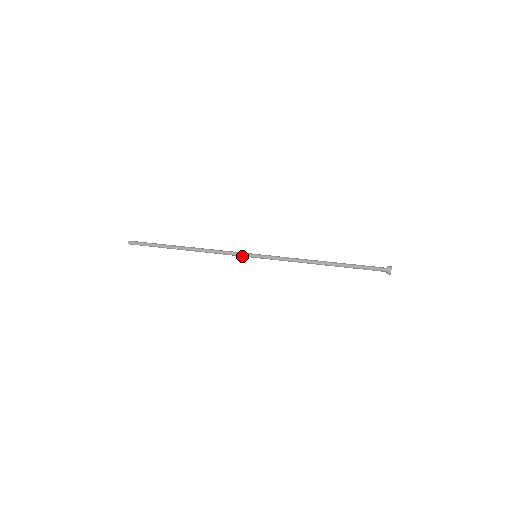
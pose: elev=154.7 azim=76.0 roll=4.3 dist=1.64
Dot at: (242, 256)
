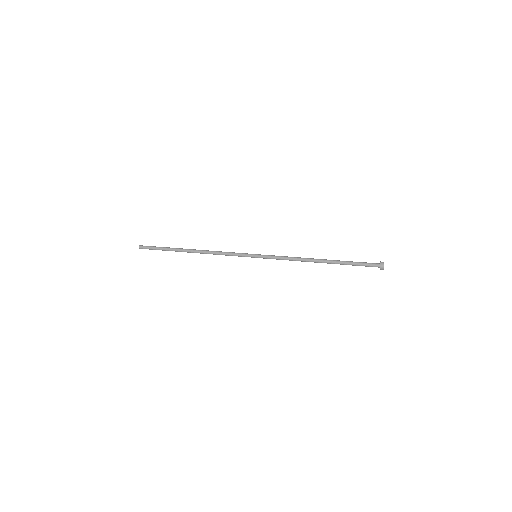
Dot at: (243, 255)
